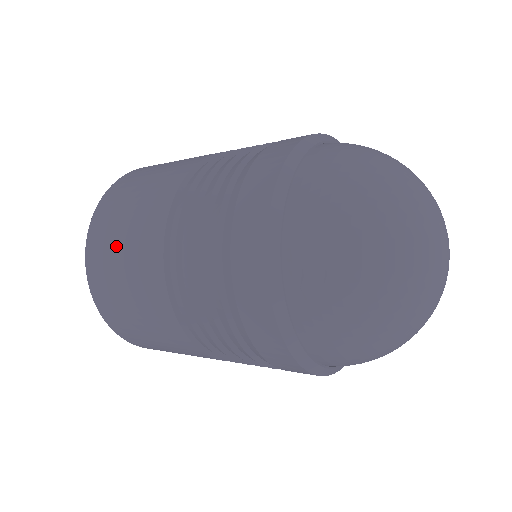
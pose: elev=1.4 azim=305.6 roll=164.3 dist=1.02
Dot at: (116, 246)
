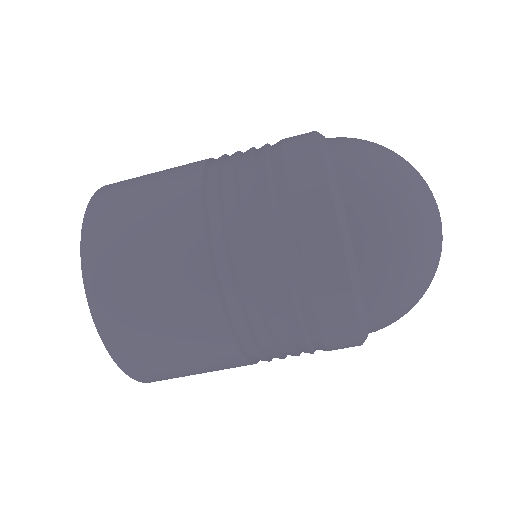
Dot at: occluded
